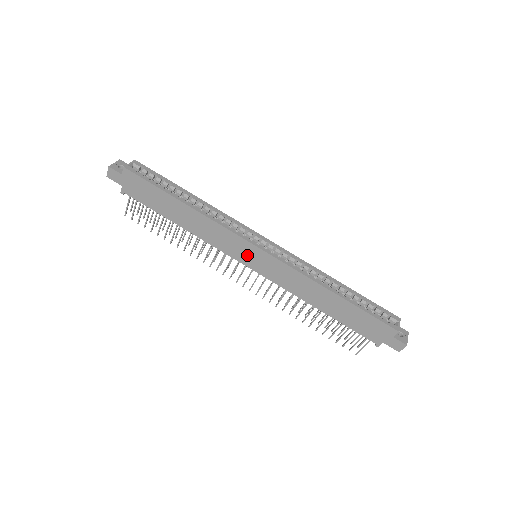
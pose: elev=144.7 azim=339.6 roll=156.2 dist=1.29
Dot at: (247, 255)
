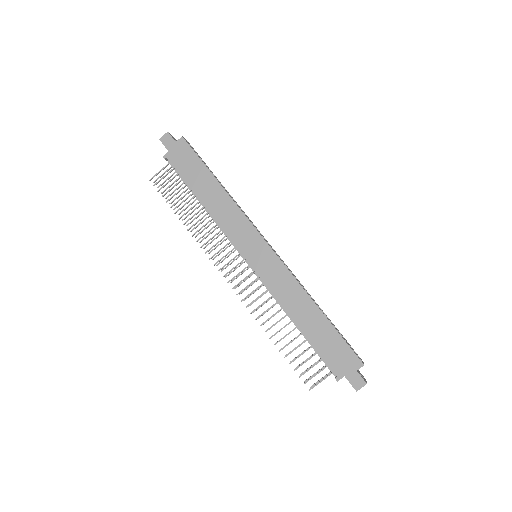
Dot at: (252, 248)
